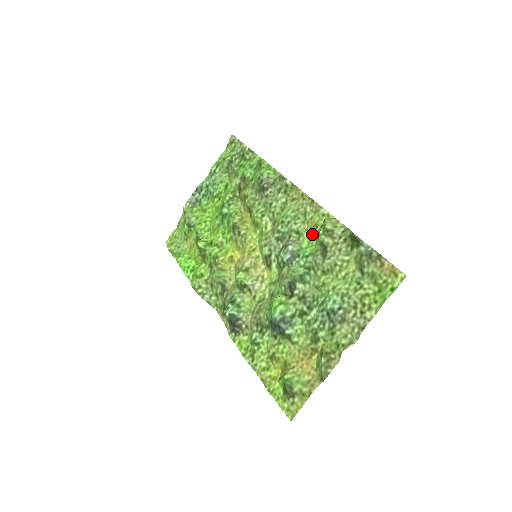
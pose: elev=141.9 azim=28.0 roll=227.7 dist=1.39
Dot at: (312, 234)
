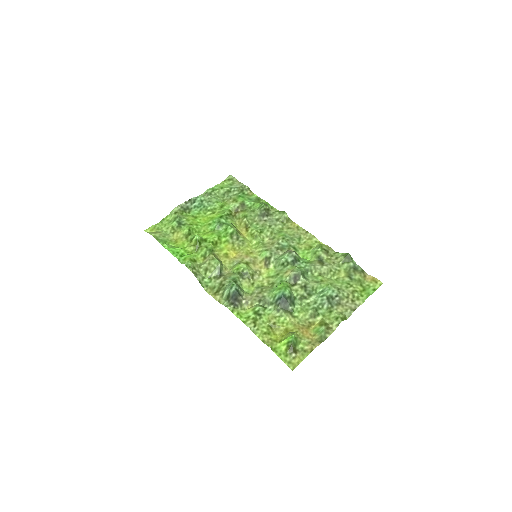
Dot at: (307, 251)
